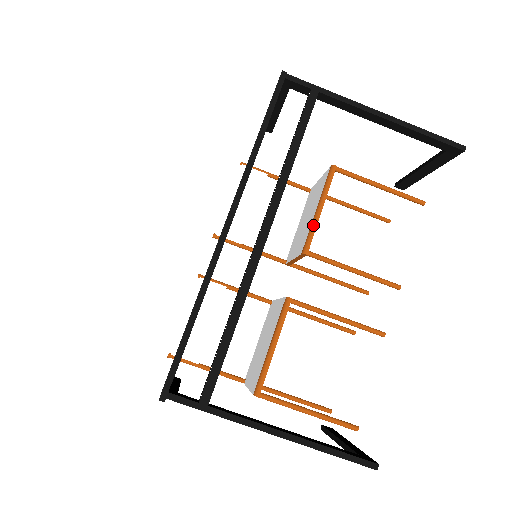
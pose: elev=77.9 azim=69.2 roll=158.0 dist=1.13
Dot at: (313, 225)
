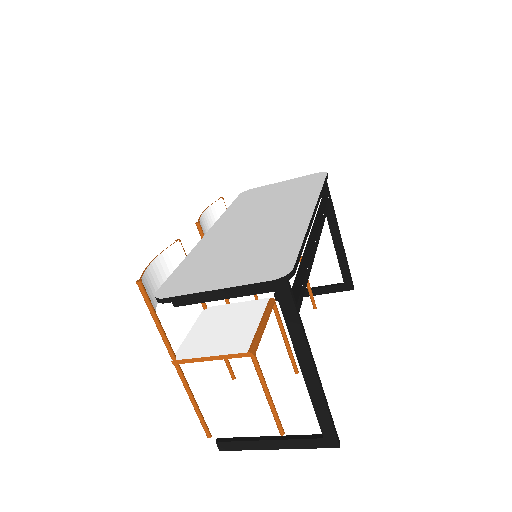
Dot at: occluded
